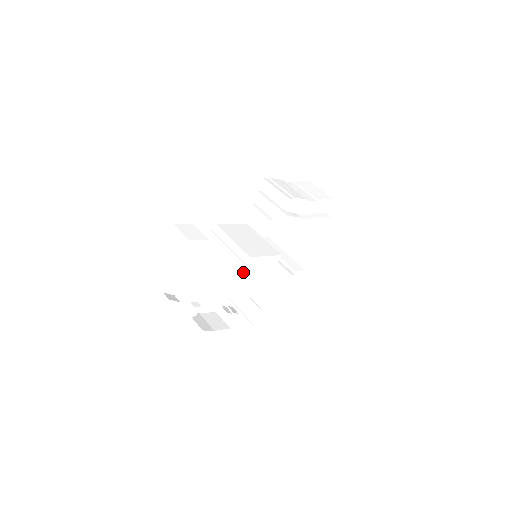
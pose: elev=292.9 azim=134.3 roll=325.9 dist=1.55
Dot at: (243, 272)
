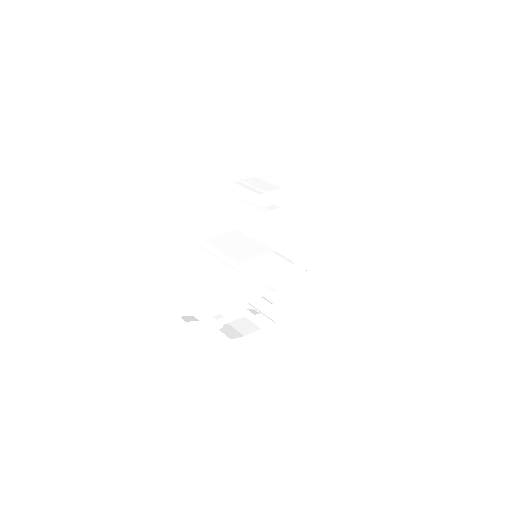
Dot at: (238, 278)
